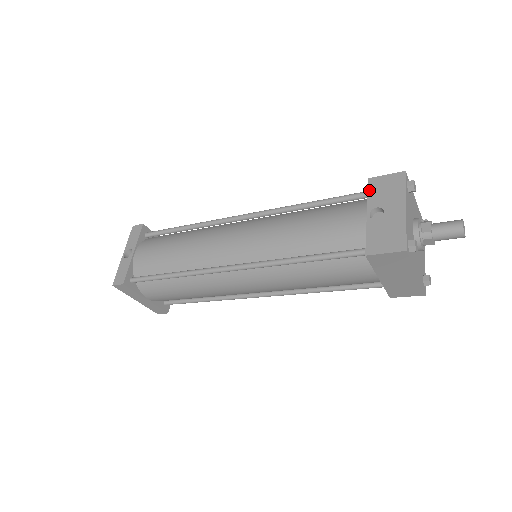
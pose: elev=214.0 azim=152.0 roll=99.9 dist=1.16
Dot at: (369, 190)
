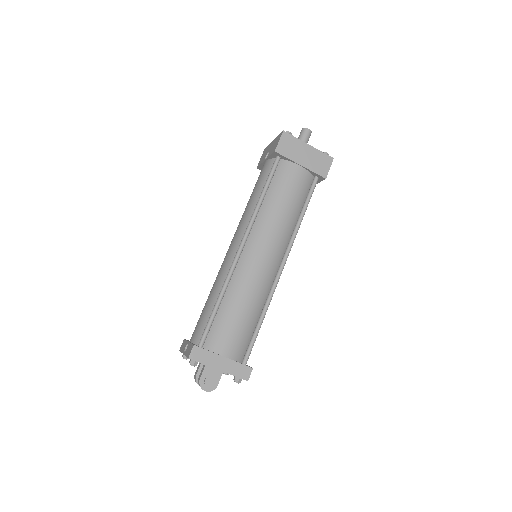
Dot at: (259, 165)
